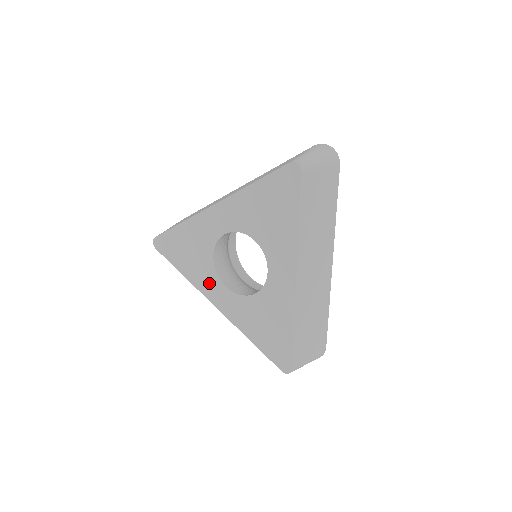
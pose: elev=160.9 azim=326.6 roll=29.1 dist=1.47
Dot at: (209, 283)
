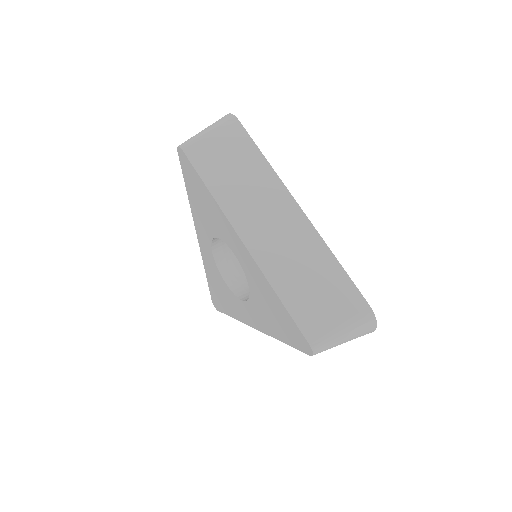
Dot at: (202, 231)
